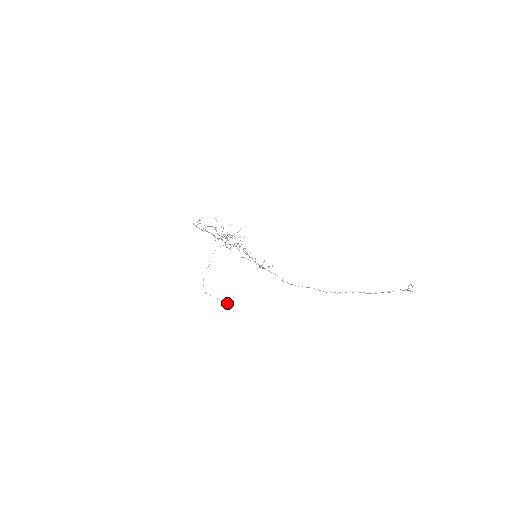
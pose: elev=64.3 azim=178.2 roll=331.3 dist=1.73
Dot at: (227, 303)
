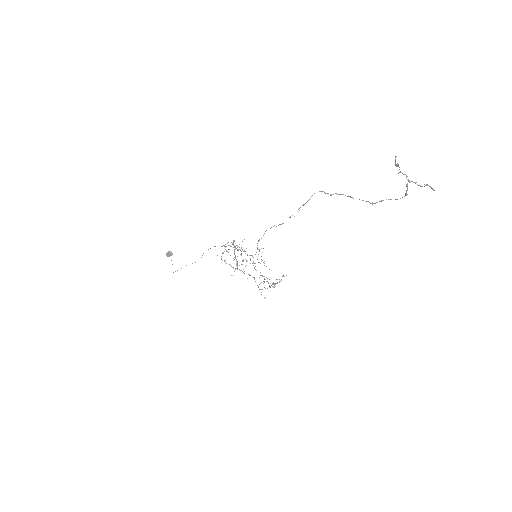
Dot at: occluded
